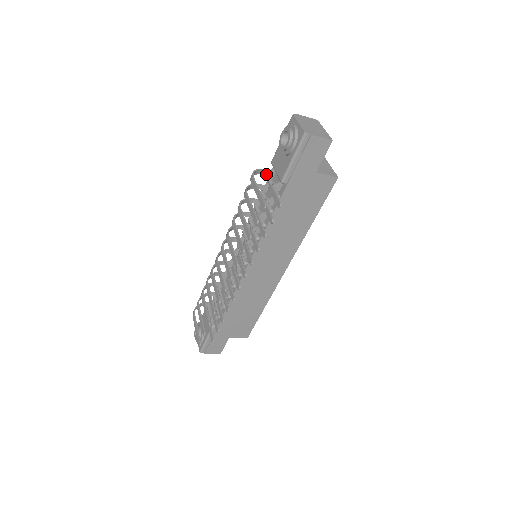
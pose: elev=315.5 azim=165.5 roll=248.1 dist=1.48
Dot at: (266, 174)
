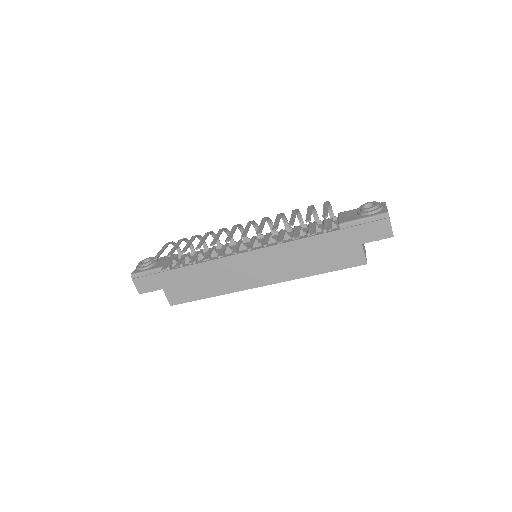
Dot at: (329, 215)
